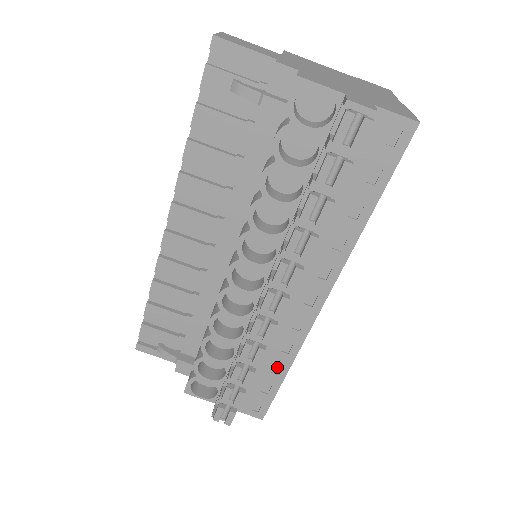
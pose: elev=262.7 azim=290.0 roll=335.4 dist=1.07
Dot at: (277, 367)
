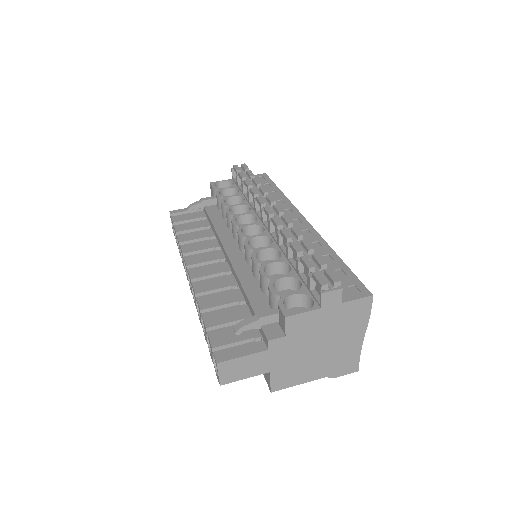
Dot at: (327, 258)
